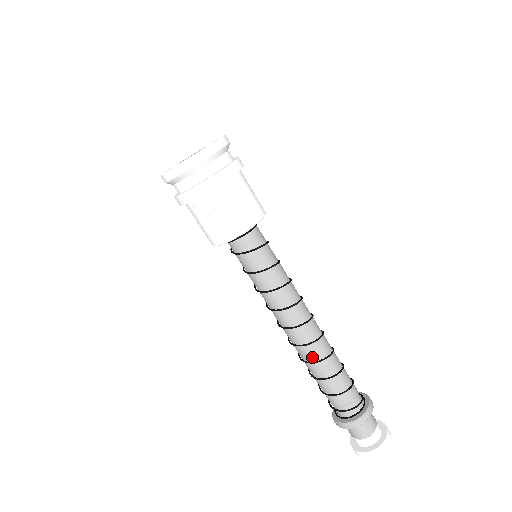
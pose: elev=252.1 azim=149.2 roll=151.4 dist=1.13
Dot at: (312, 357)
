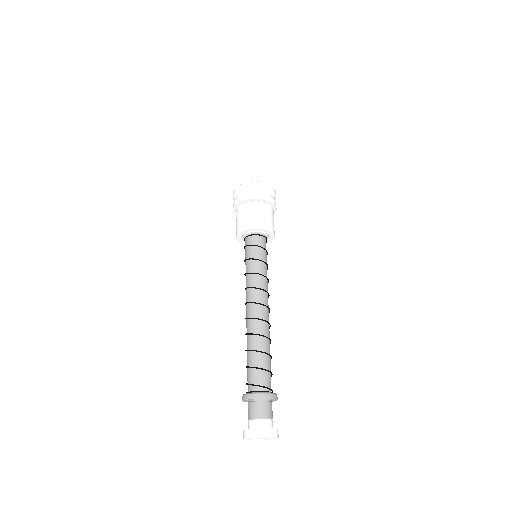
Dot at: (249, 330)
